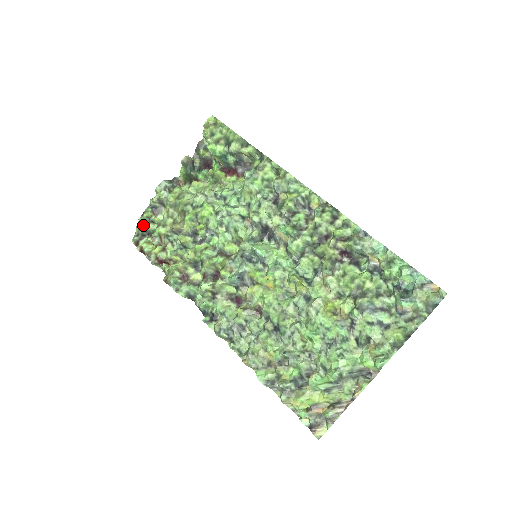
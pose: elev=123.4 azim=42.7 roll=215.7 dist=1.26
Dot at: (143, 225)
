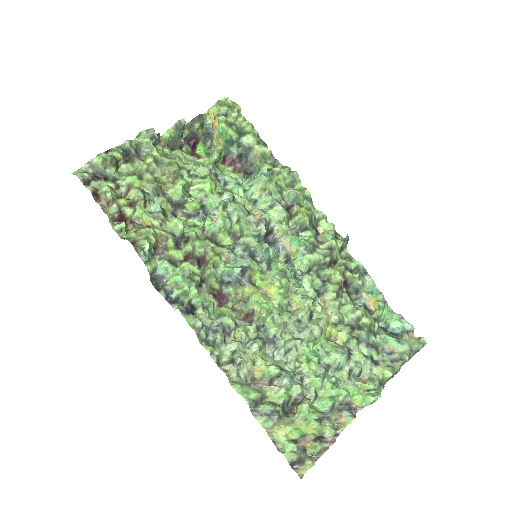
Dot at: (106, 164)
